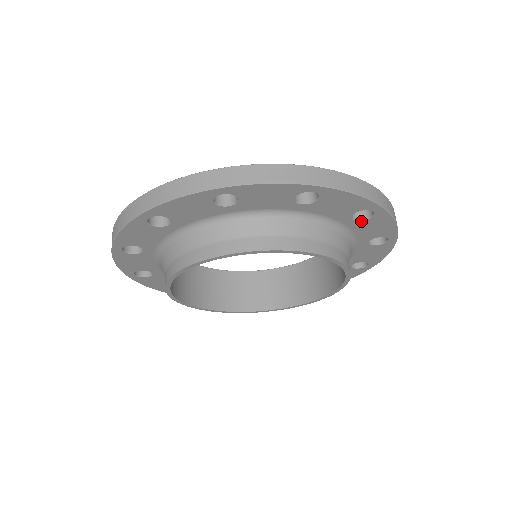
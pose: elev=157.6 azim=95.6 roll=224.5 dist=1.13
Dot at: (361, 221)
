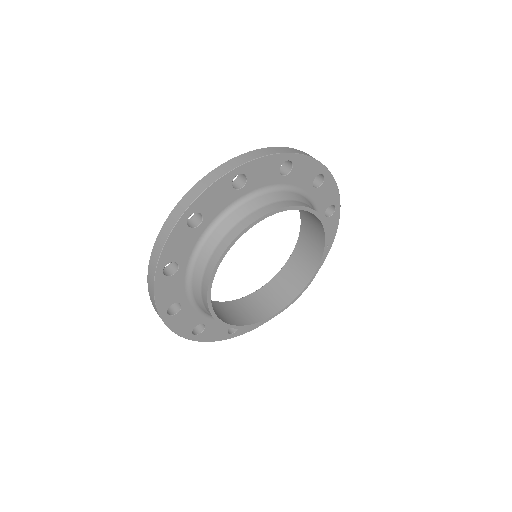
Dot at: (318, 188)
